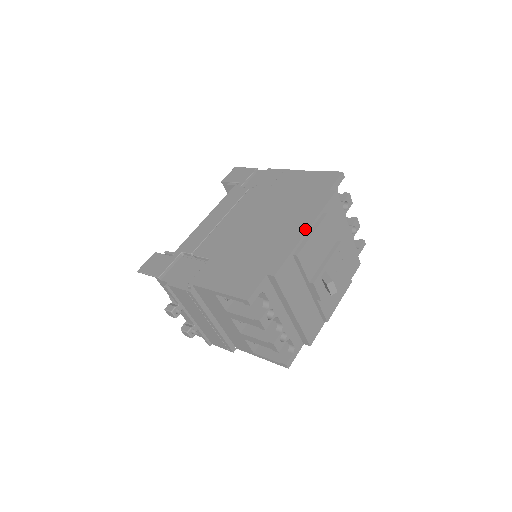
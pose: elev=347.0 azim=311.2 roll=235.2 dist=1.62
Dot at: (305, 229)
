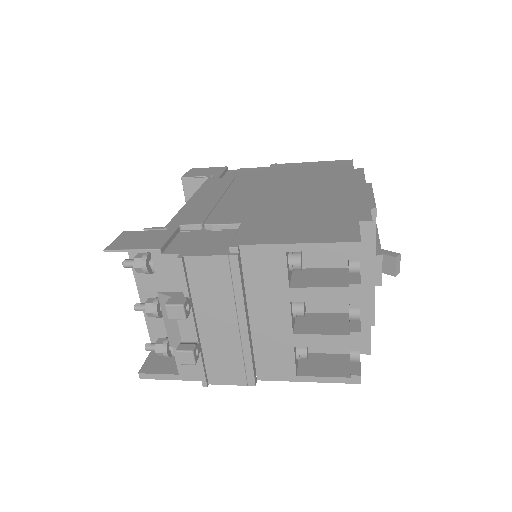
Dot at: (363, 189)
